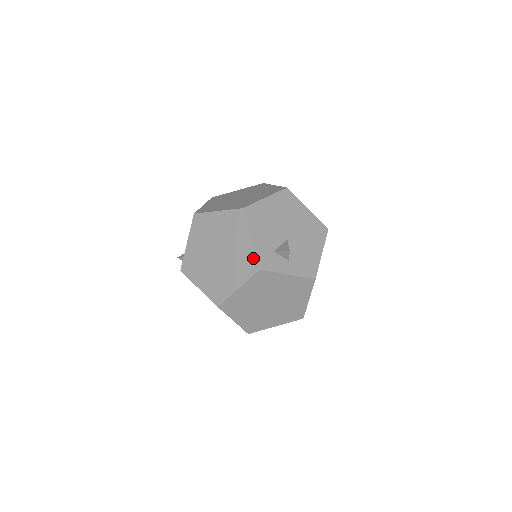
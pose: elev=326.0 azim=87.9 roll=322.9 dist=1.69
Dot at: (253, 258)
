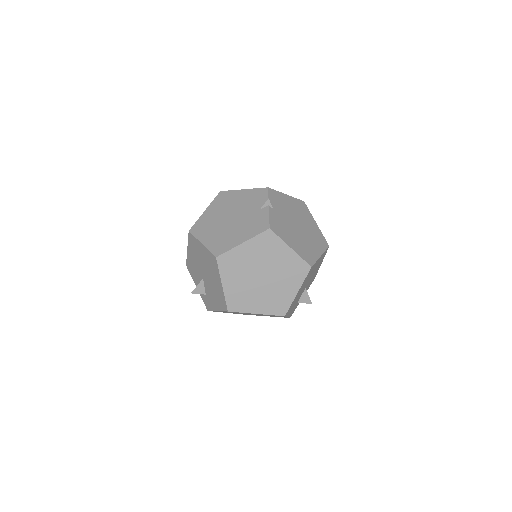
Dot at: occluded
